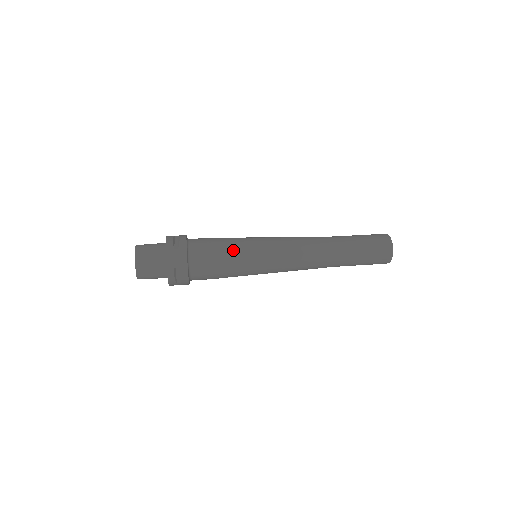
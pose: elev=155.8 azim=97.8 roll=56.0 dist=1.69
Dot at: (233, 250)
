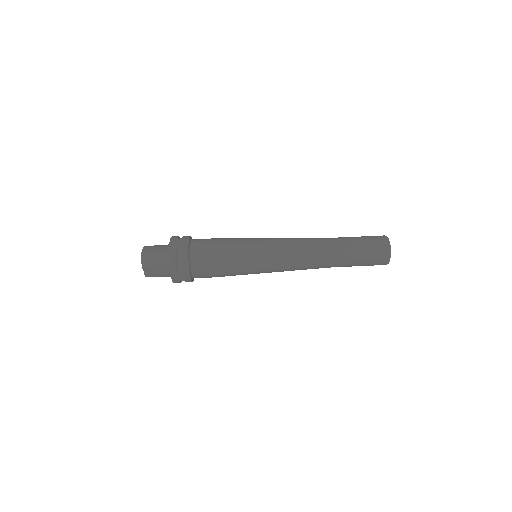
Dot at: (233, 268)
